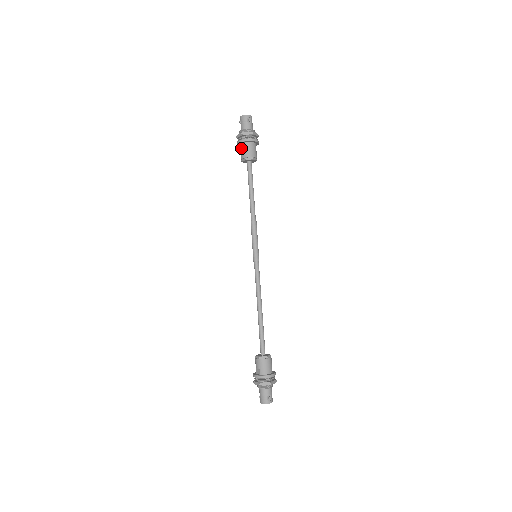
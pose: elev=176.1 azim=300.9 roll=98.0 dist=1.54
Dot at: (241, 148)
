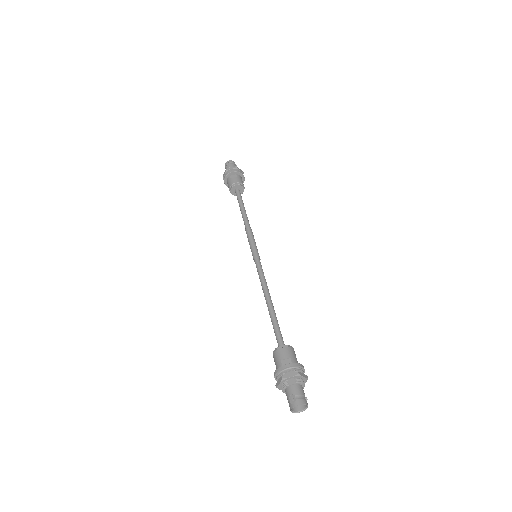
Dot at: (232, 177)
